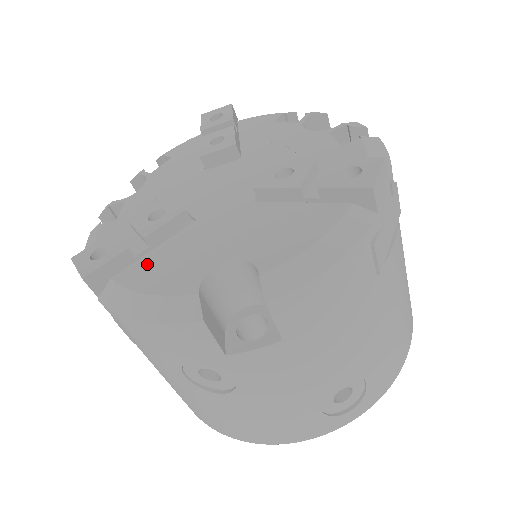
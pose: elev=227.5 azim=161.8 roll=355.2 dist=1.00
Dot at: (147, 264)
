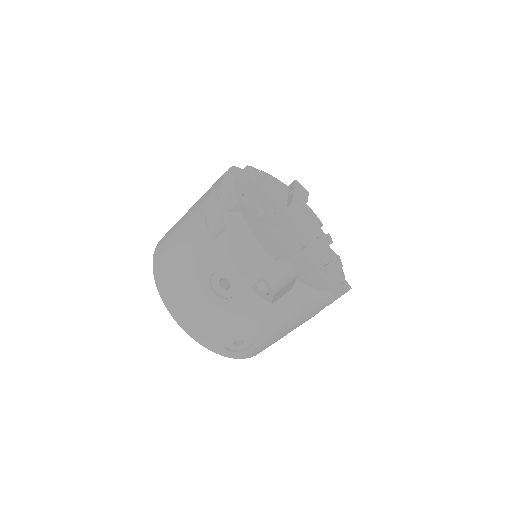
Dot at: (257, 224)
